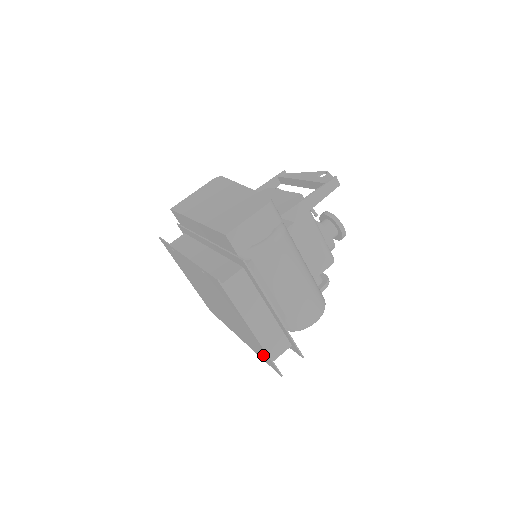
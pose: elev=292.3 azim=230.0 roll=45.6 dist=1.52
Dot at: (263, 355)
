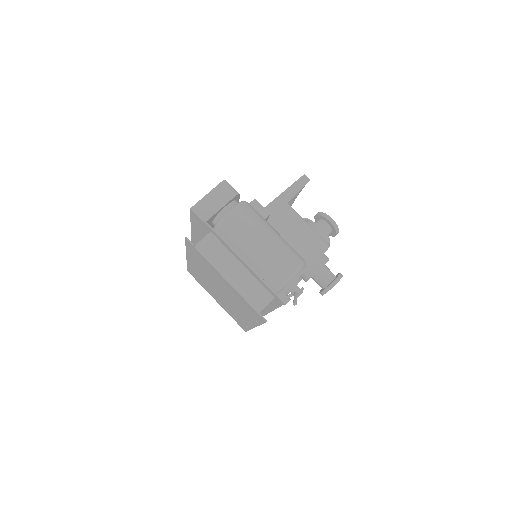
Dot at: (252, 312)
